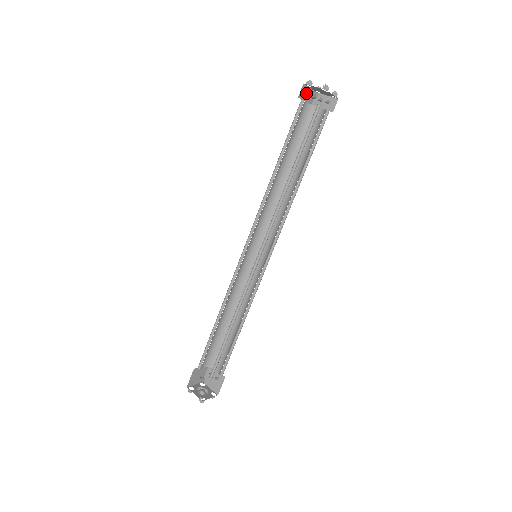
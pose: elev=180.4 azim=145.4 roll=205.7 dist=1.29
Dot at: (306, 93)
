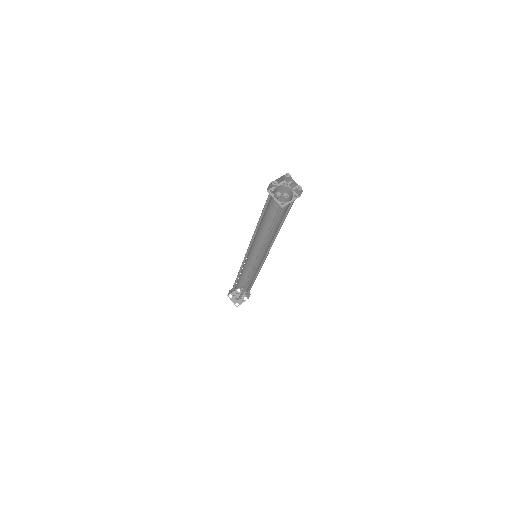
Dot at: occluded
